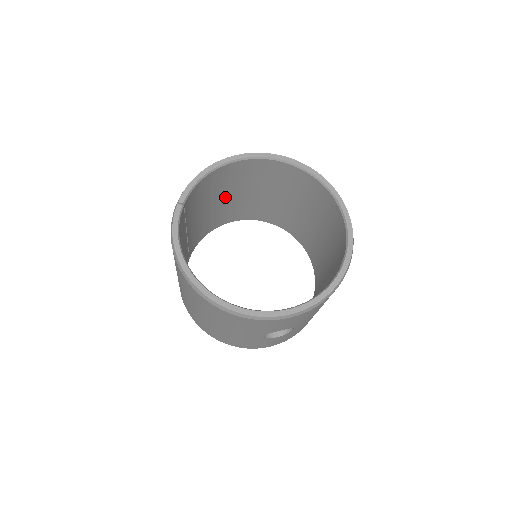
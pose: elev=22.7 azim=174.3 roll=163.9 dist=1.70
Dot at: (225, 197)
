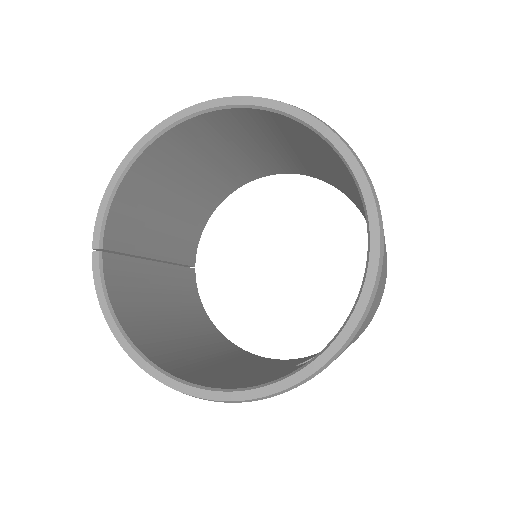
Dot at: (187, 182)
